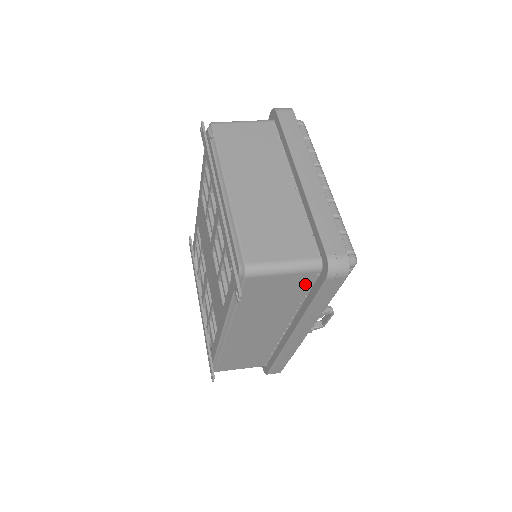
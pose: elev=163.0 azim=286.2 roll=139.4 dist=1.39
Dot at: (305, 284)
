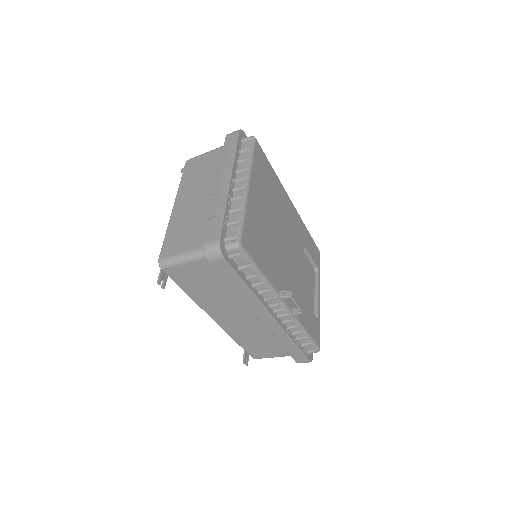
Dot at: occluded
